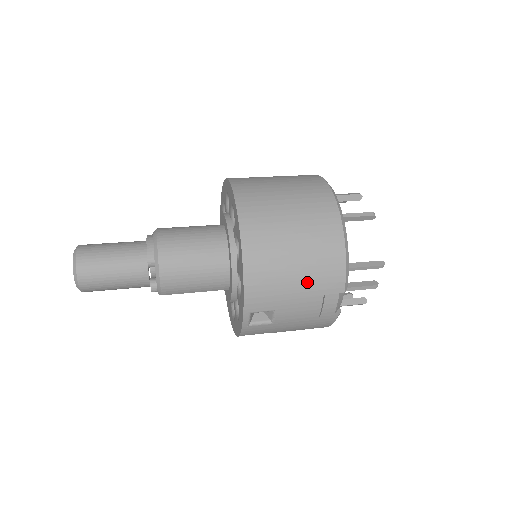
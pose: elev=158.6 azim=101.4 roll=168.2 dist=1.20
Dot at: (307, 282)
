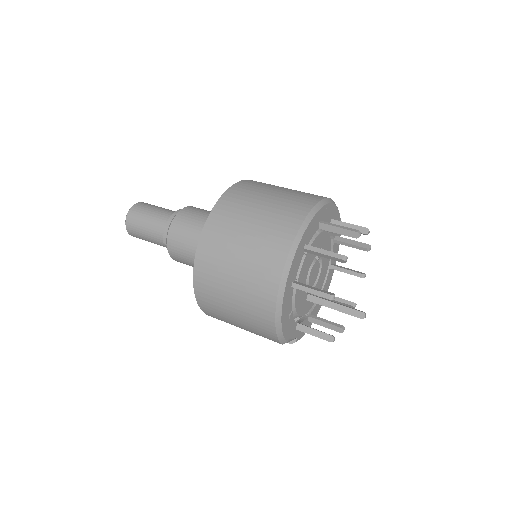
Dot at: (248, 328)
